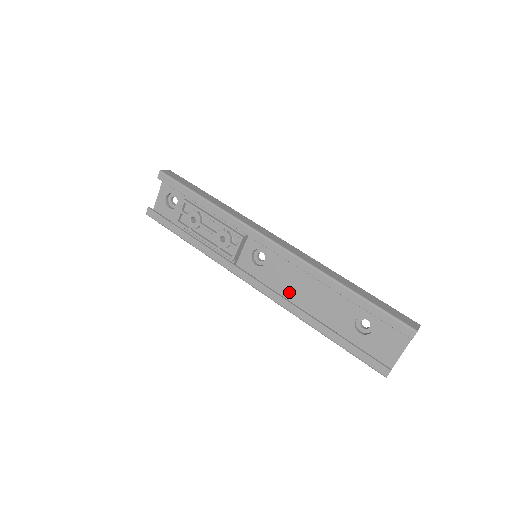
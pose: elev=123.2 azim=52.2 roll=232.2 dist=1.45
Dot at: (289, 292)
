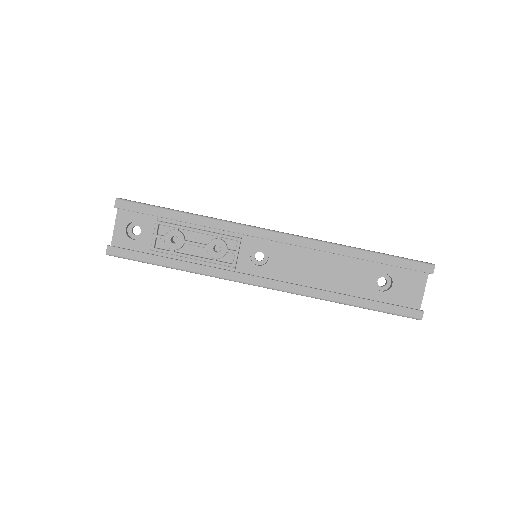
Dot at: (301, 280)
